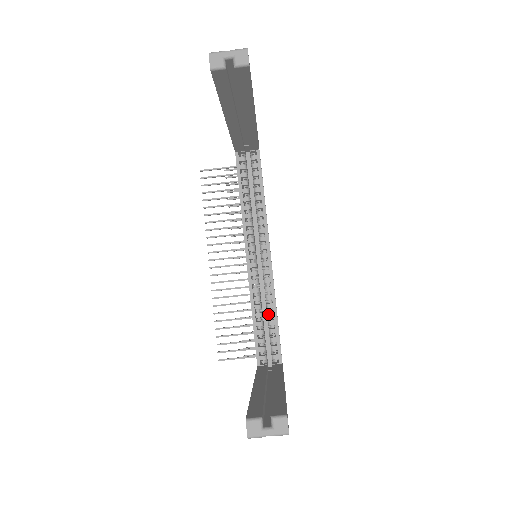
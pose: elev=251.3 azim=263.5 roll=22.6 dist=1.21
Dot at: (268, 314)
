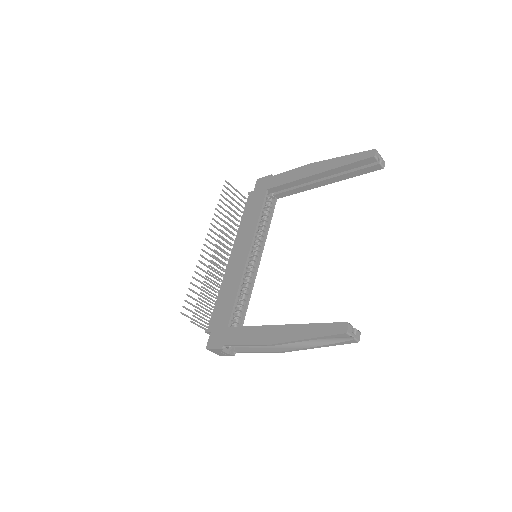
Dot at: (244, 297)
